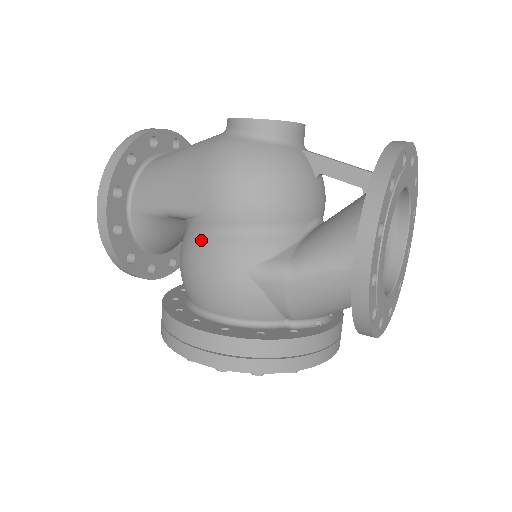
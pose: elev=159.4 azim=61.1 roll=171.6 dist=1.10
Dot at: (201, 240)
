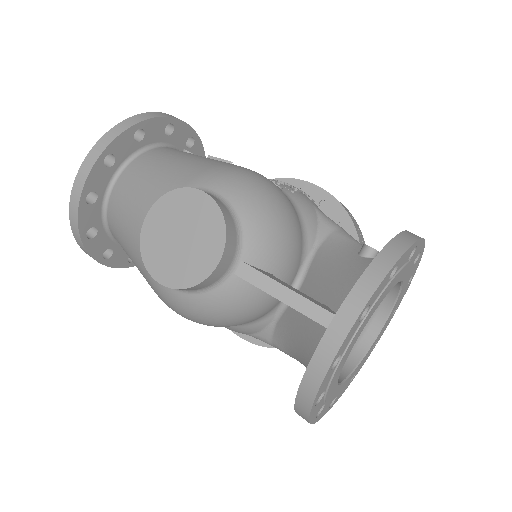
Dot at: occluded
